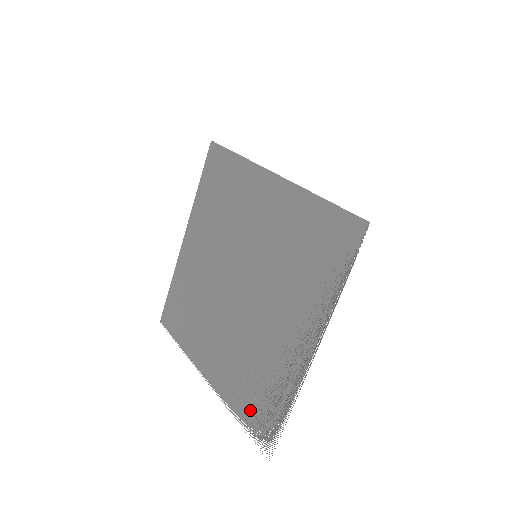
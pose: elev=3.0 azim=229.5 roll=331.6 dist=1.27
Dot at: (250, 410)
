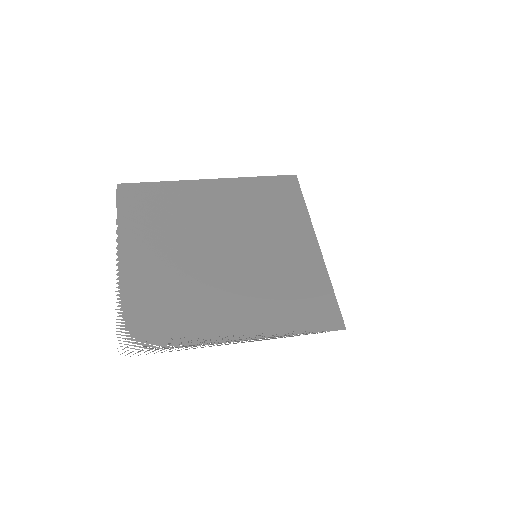
Dot at: (140, 316)
